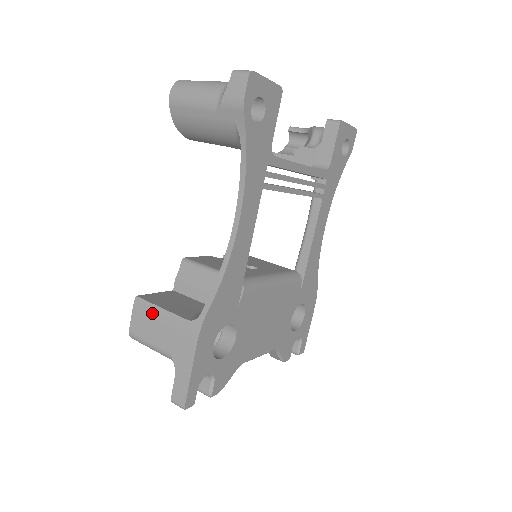
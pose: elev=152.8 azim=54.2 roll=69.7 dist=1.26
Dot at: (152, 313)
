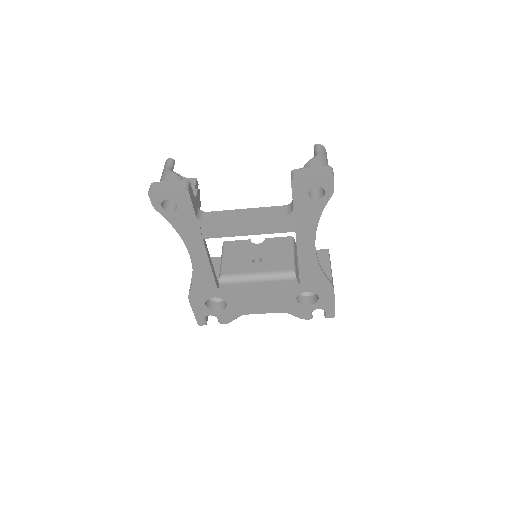
Dot at: occluded
